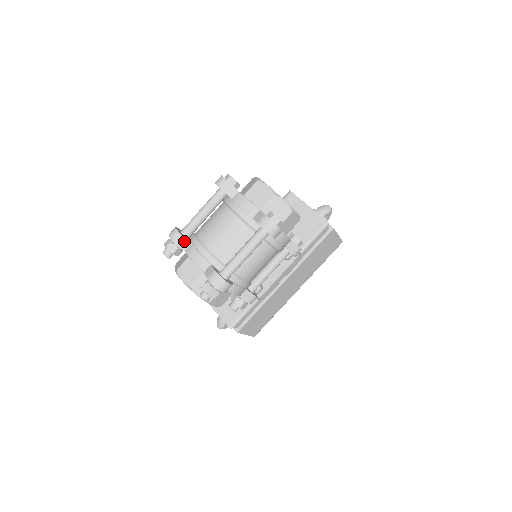
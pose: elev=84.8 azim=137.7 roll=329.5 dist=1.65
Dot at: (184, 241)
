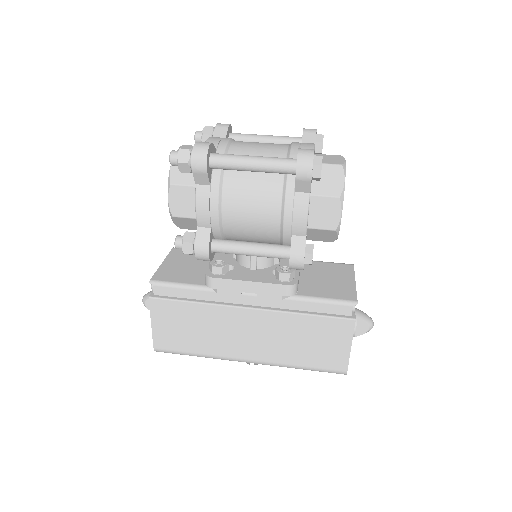
Dot at: (223, 132)
